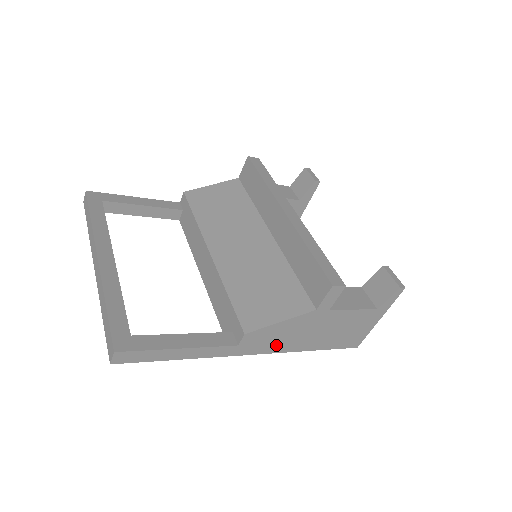
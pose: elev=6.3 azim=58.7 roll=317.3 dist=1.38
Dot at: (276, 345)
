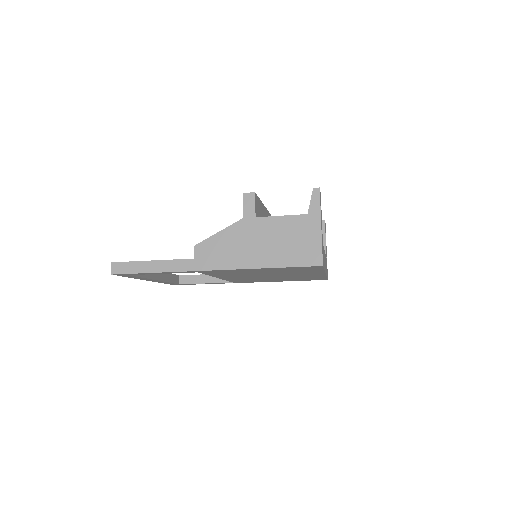
Dot at: (228, 260)
